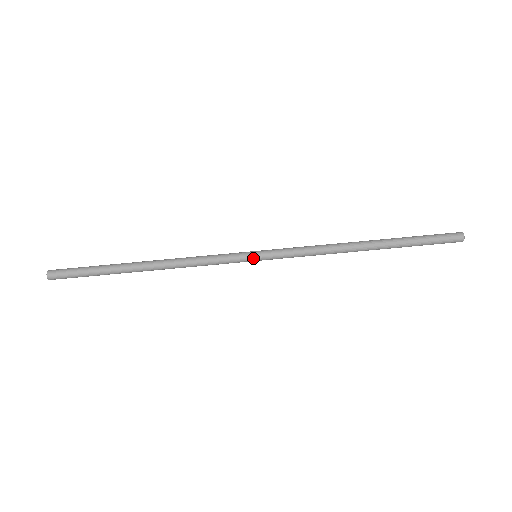
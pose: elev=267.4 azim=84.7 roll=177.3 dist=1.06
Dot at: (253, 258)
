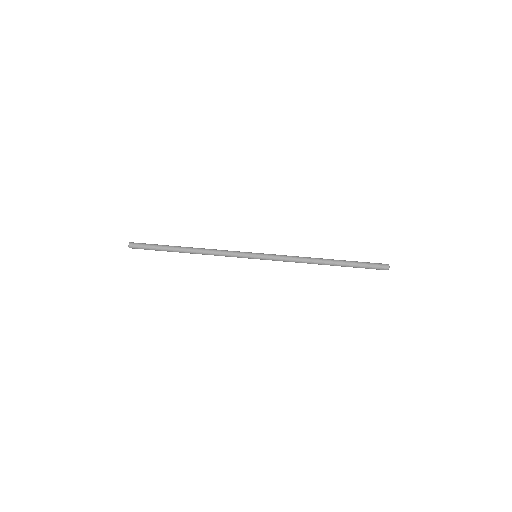
Dot at: (254, 254)
